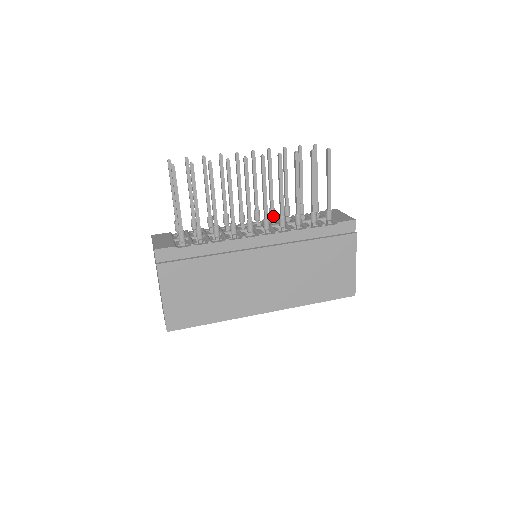
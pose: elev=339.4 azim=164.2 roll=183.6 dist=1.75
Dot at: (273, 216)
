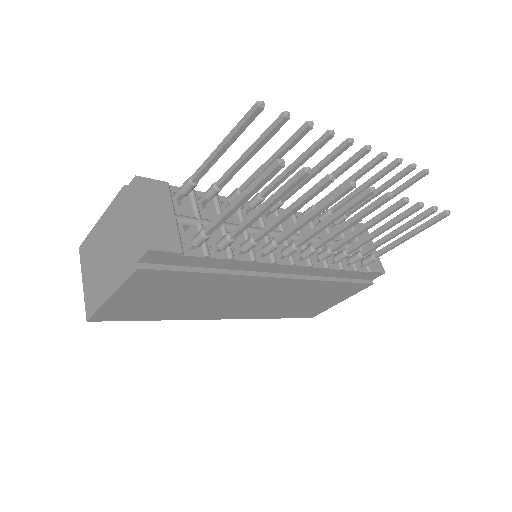
Dot at: occluded
